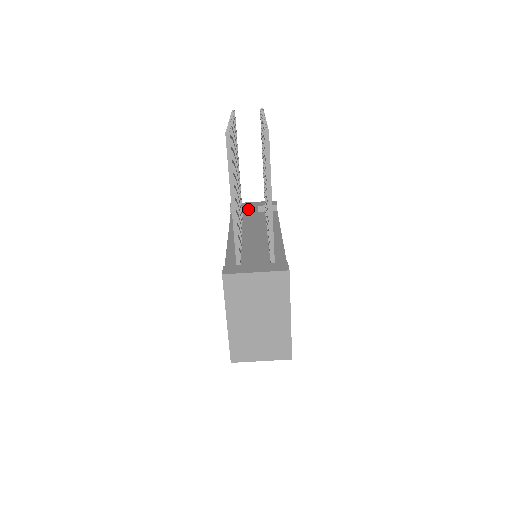
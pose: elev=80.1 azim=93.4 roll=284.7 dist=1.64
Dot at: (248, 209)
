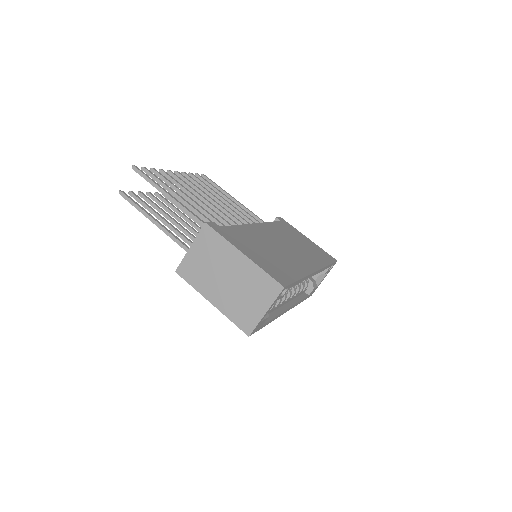
Dot at: occluded
